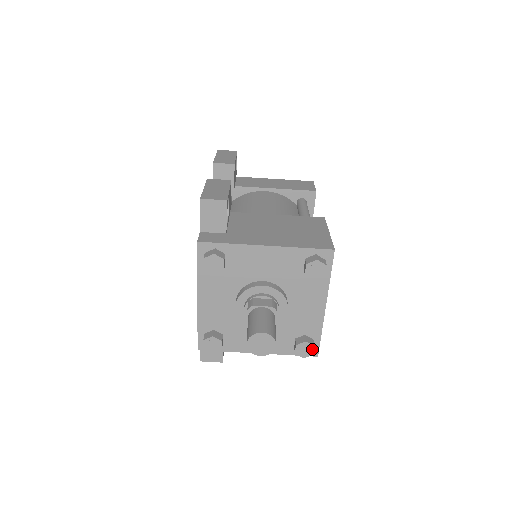
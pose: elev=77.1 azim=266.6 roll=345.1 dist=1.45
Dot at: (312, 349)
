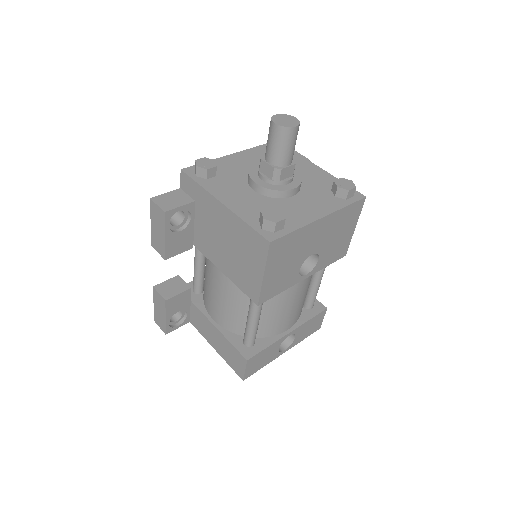
Dot at: (281, 219)
